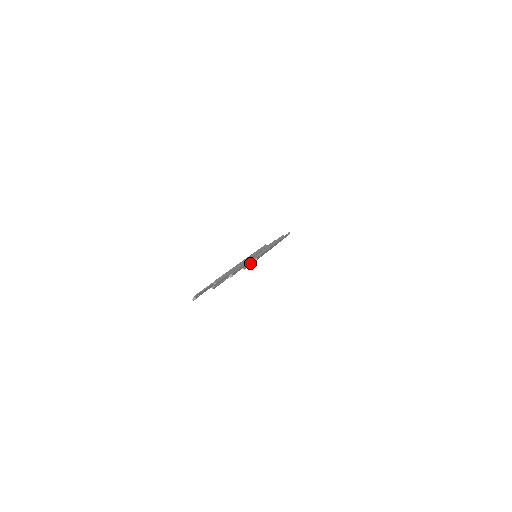
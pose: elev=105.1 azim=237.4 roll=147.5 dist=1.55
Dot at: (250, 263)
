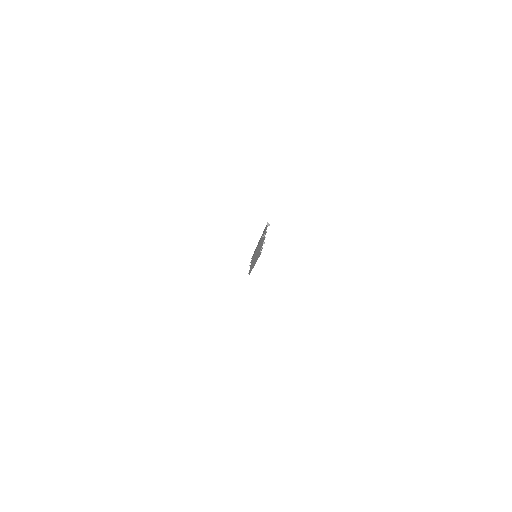
Dot at: (258, 255)
